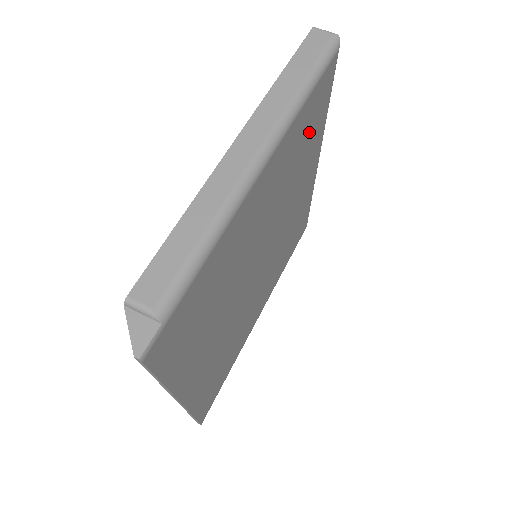
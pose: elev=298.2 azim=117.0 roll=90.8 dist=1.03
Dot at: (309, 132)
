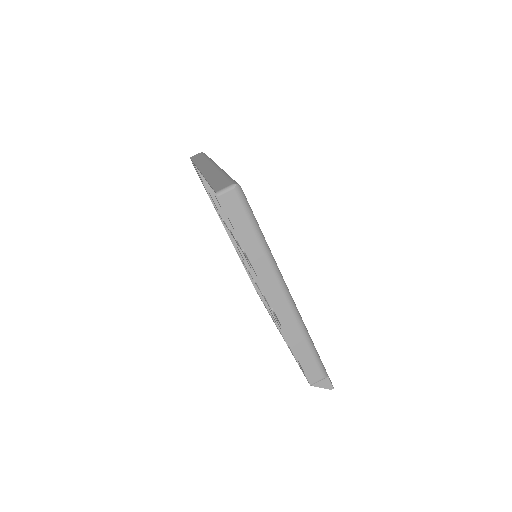
Dot at: occluded
